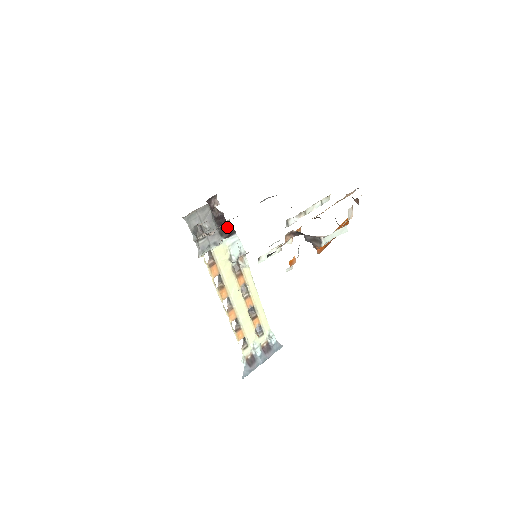
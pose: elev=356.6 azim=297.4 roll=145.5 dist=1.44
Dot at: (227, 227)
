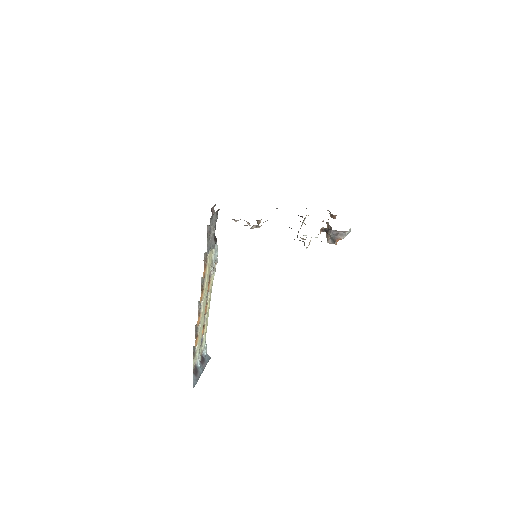
Dot at: occluded
